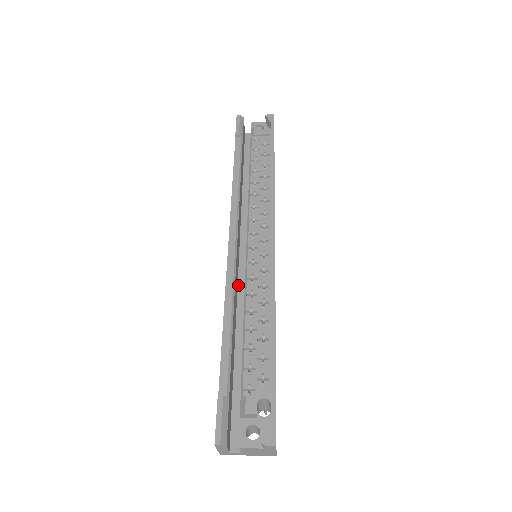
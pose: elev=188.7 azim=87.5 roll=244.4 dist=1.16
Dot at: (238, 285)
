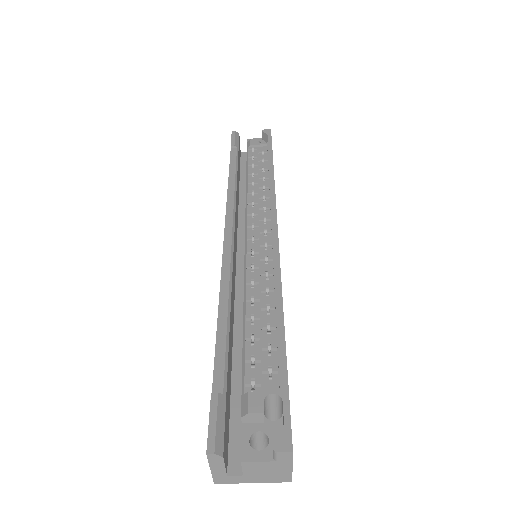
Dot at: (236, 284)
